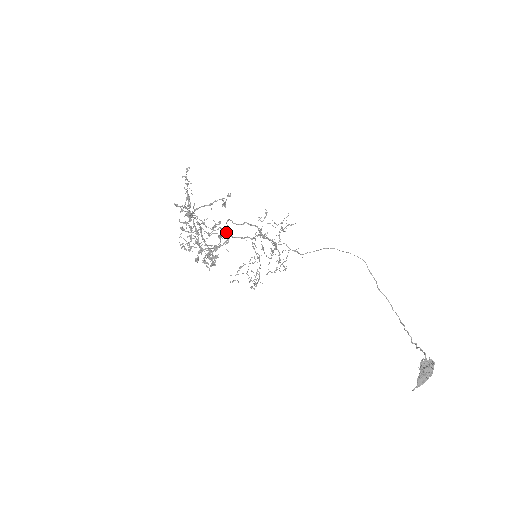
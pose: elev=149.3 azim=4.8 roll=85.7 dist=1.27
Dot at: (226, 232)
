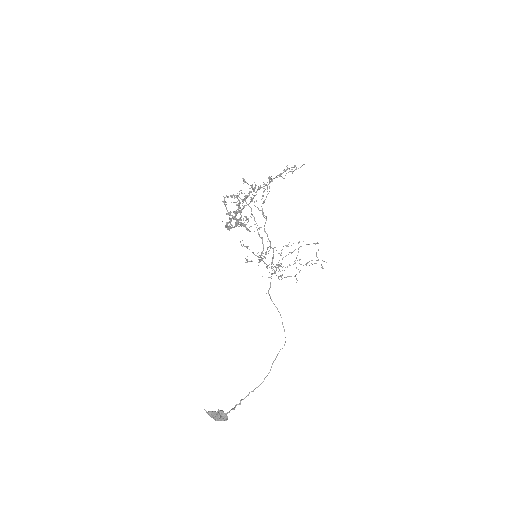
Dot at: occluded
